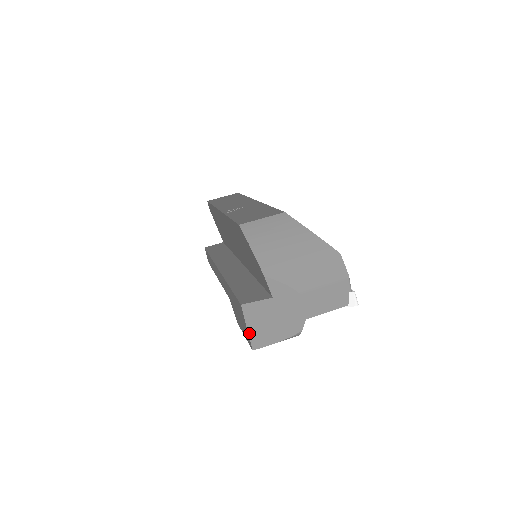
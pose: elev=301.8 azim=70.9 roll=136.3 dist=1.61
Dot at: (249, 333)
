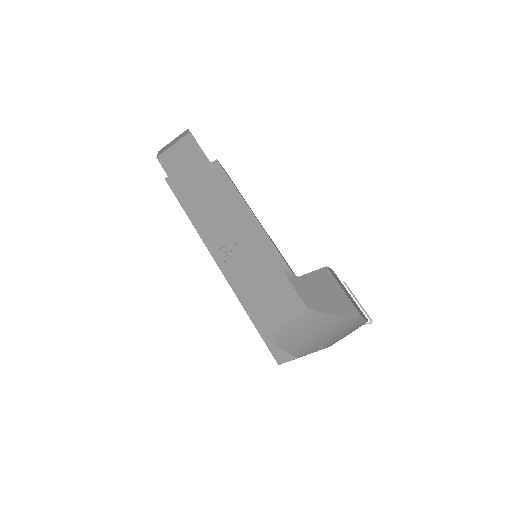
Dot at: occluded
